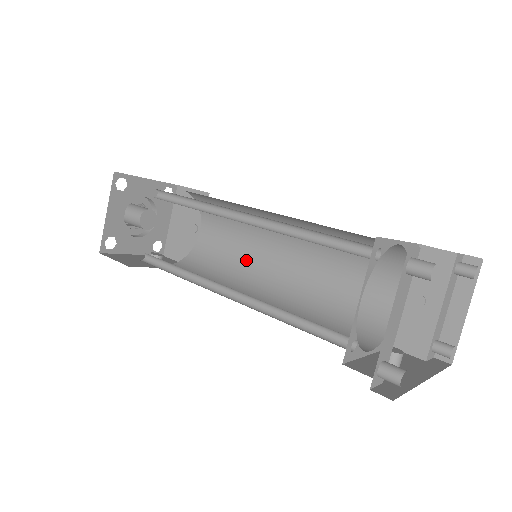
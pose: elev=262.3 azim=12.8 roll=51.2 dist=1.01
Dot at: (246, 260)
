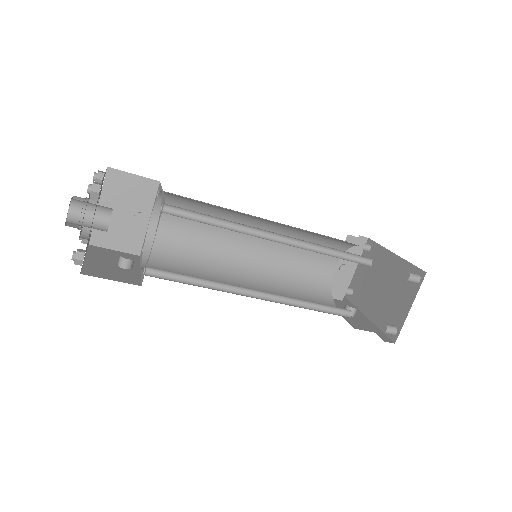
Dot at: (212, 248)
